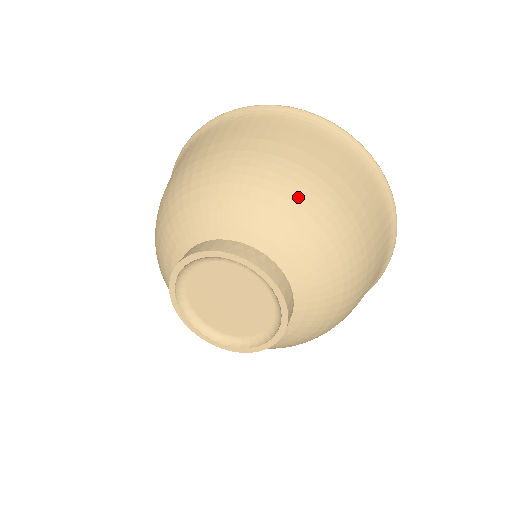
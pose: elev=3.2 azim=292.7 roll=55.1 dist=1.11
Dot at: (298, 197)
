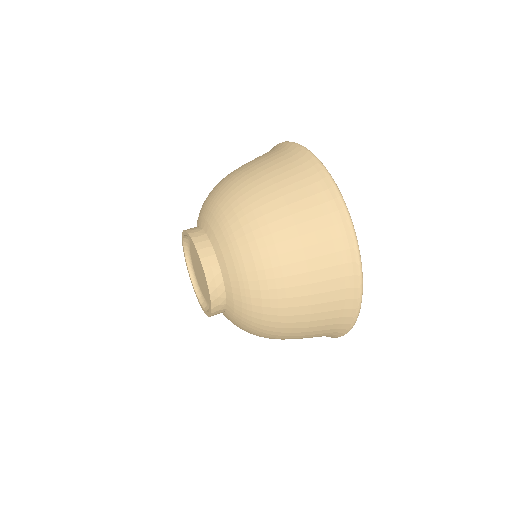
Dot at: (223, 188)
